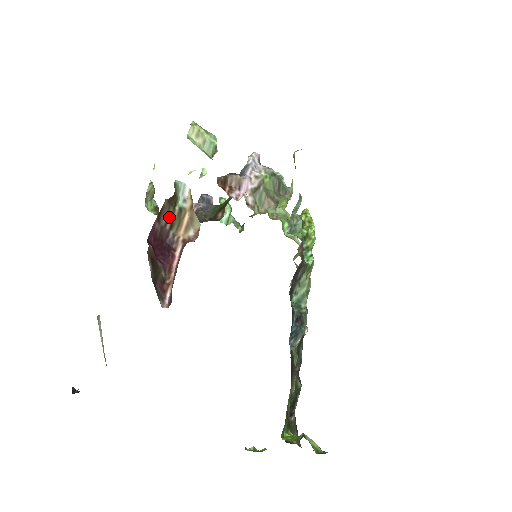
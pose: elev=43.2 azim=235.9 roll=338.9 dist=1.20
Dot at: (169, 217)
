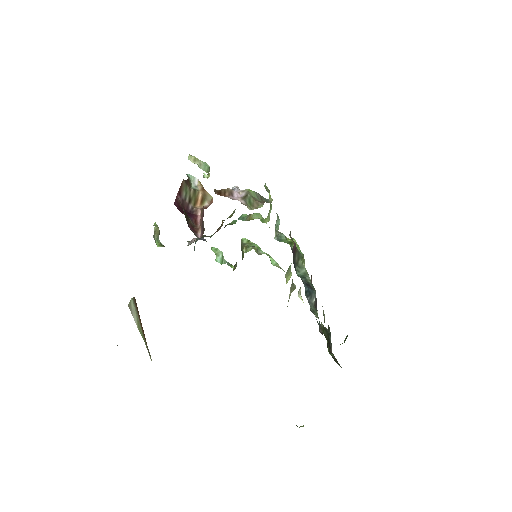
Dot at: (187, 194)
